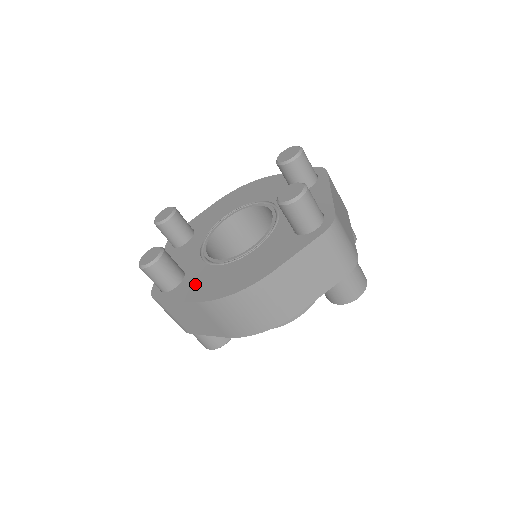
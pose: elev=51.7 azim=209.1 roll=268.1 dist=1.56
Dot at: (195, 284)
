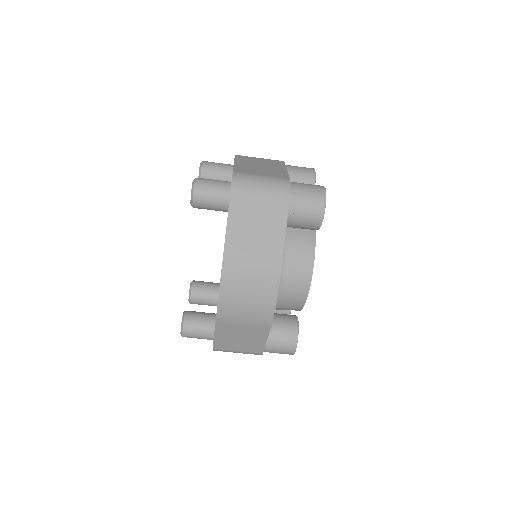
Dot at: occluded
